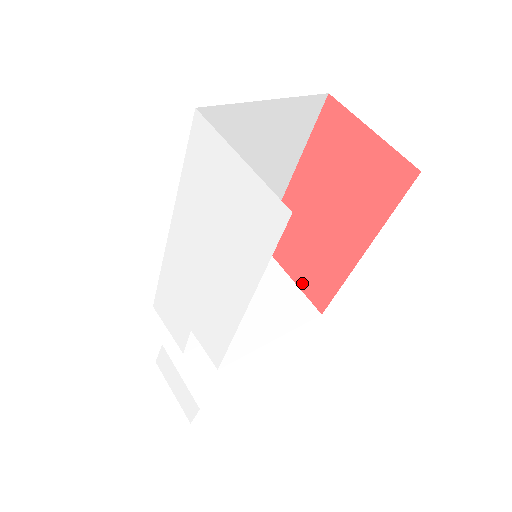
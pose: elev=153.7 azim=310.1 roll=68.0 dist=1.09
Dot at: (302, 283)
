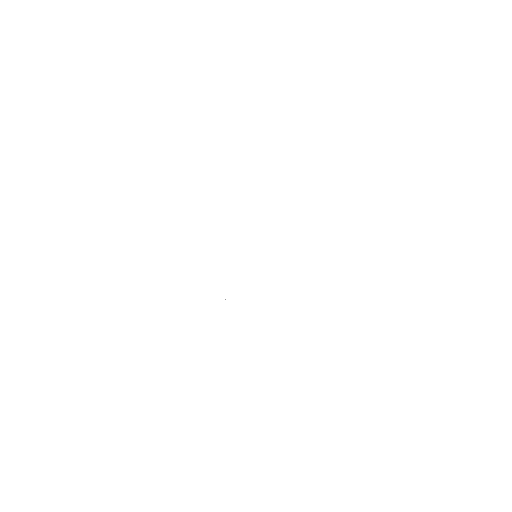
Dot at: occluded
